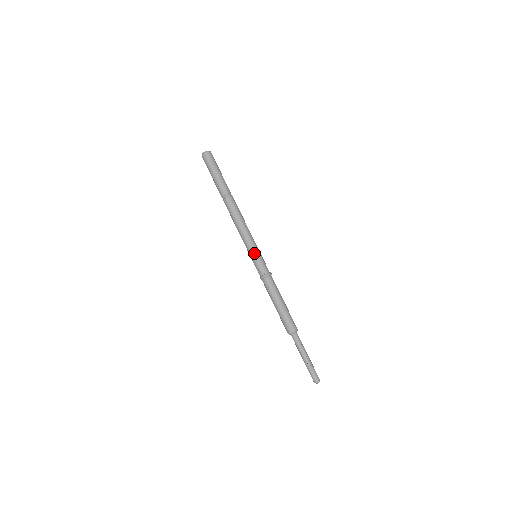
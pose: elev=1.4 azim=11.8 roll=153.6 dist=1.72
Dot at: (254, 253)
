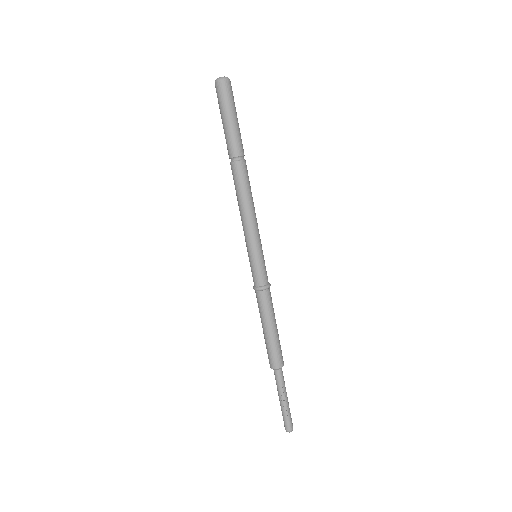
Dot at: (257, 253)
